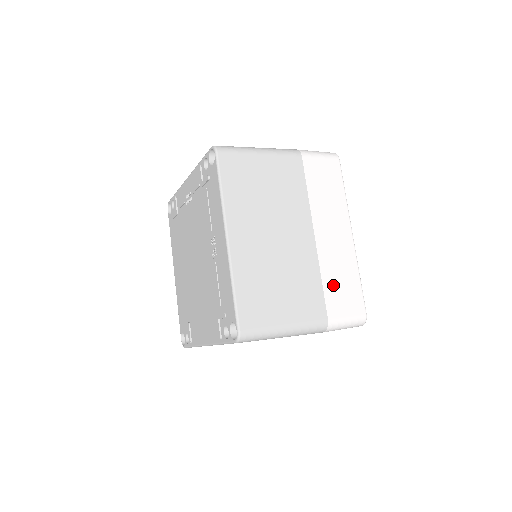
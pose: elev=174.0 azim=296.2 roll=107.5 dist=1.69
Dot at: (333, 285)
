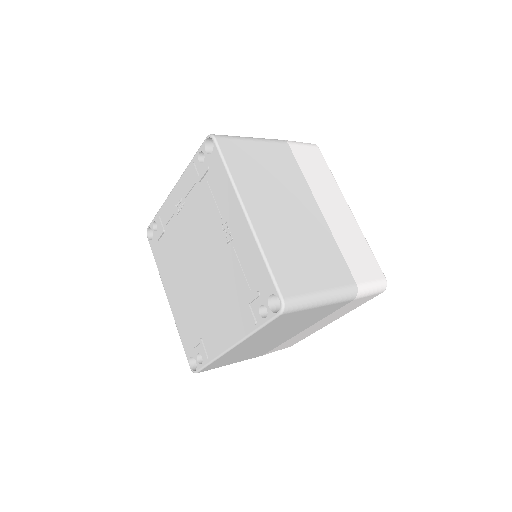
Dot at: (350, 253)
